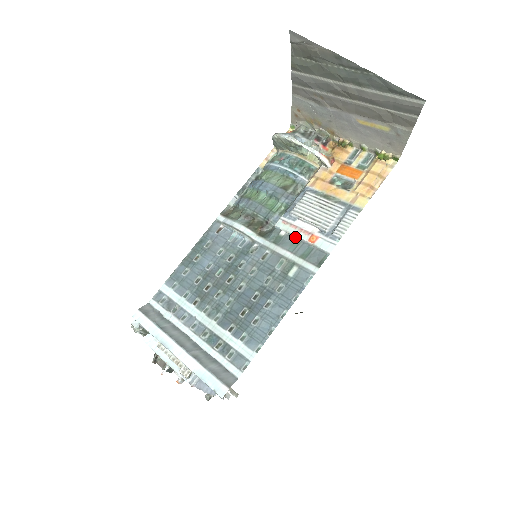
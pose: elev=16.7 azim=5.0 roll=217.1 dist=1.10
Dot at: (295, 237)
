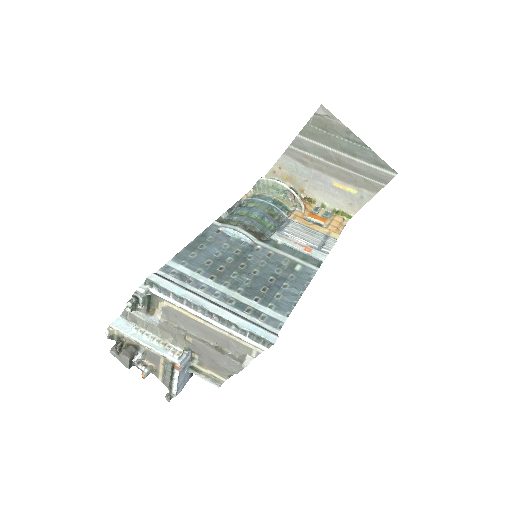
Dot at: (291, 247)
